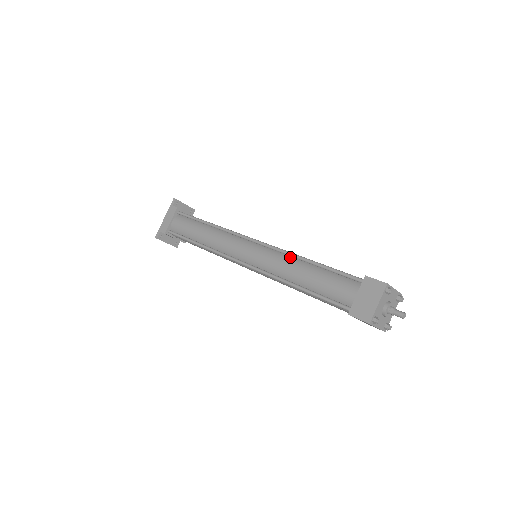
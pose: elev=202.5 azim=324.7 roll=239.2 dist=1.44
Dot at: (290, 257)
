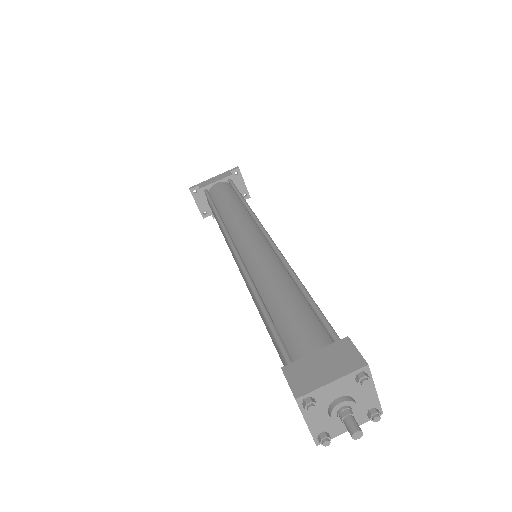
Dot at: (284, 269)
